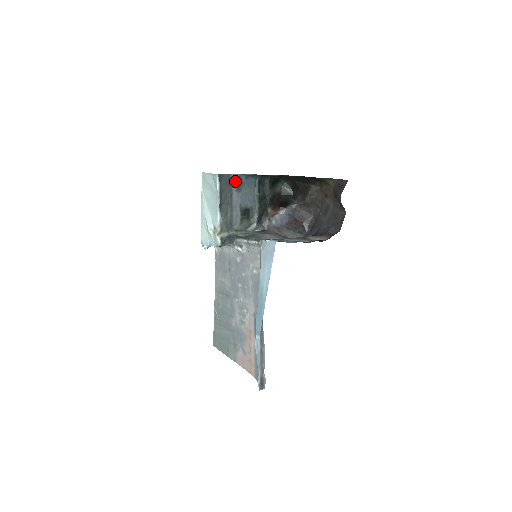
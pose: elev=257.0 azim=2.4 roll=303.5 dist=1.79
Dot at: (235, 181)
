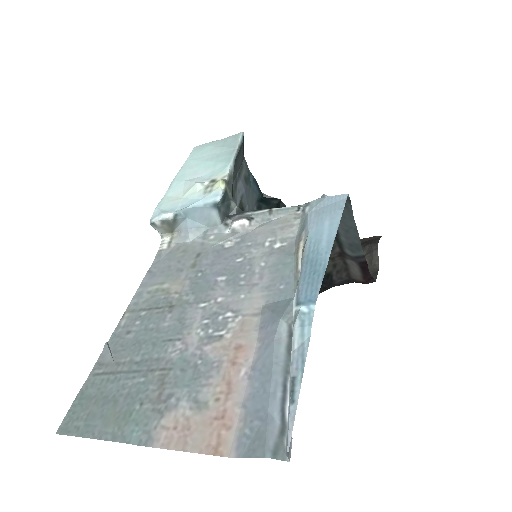
Dot at: (246, 168)
